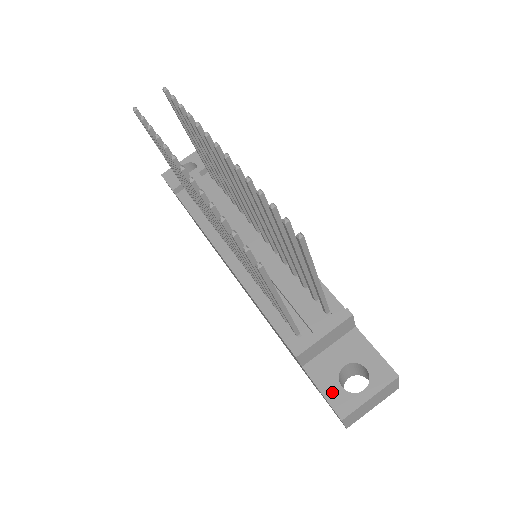
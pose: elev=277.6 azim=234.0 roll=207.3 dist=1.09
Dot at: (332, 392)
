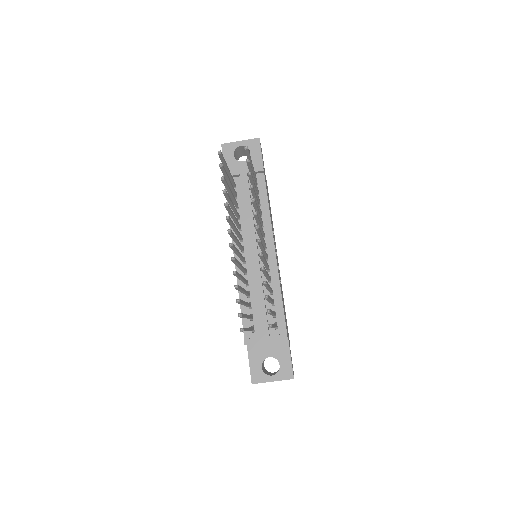
Dot at: (255, 367)
